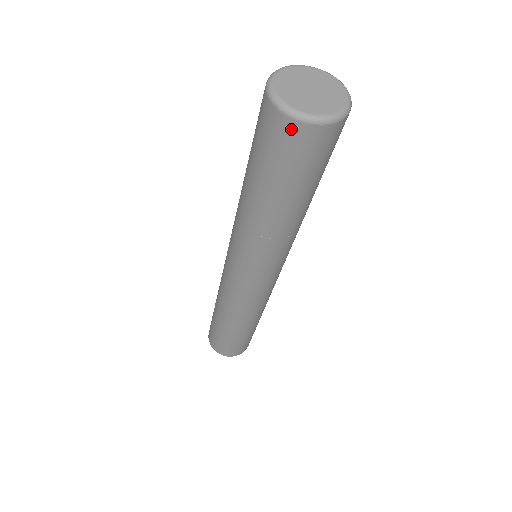
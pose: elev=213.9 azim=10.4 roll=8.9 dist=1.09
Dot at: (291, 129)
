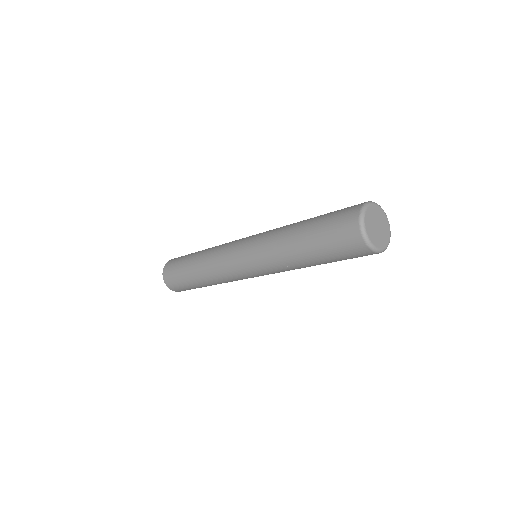
Dot at: occluded
